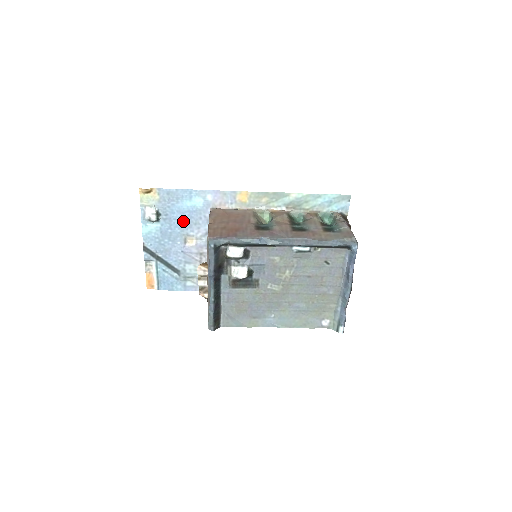
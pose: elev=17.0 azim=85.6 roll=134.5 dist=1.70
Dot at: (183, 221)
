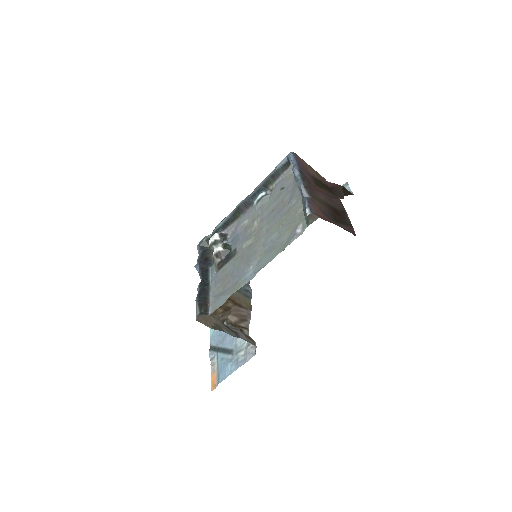
Dot at: occluded
